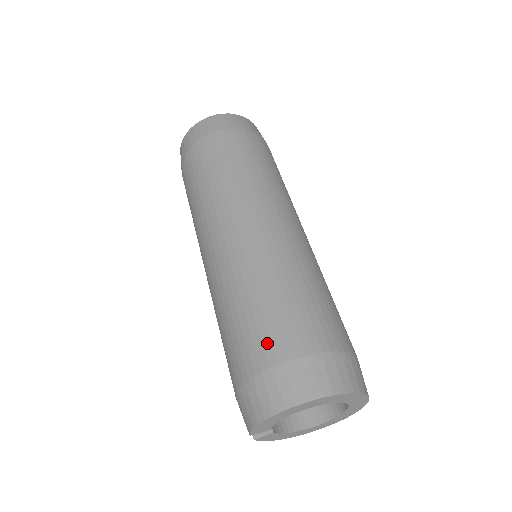
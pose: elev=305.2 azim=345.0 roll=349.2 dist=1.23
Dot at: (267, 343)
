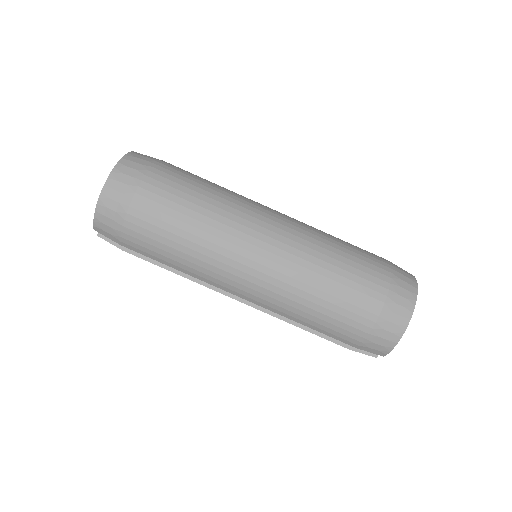
Dot at: (366, 298)
